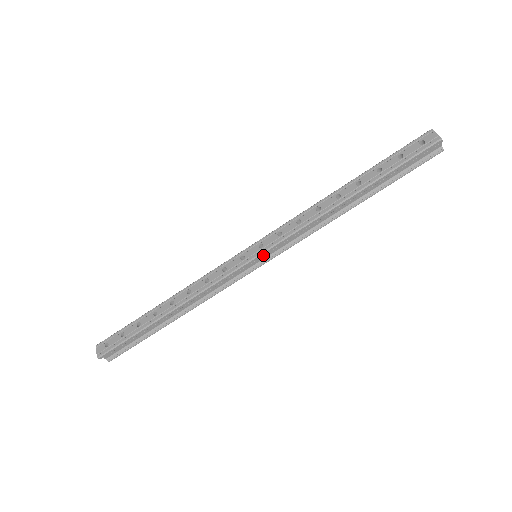
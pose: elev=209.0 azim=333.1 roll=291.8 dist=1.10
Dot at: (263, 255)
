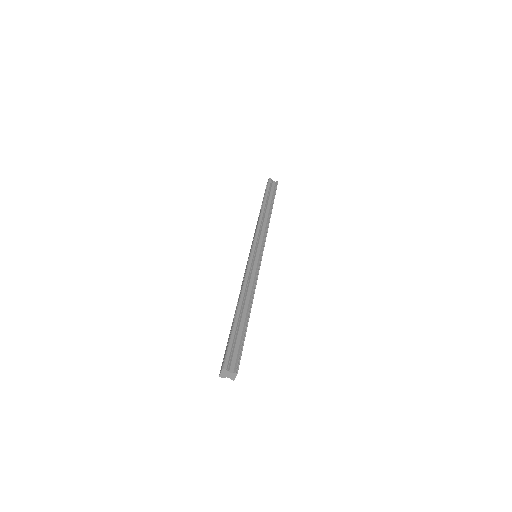
Dot at: (255, 247)
